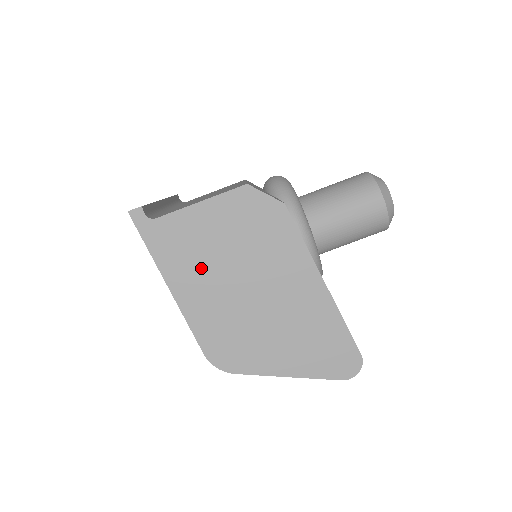
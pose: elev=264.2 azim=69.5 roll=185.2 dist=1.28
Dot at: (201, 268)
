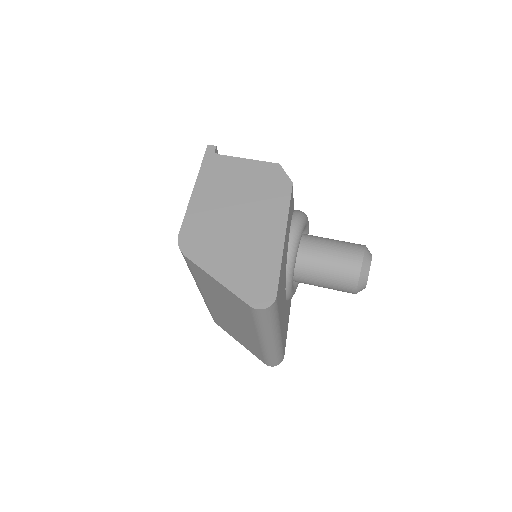
Dot at: (220, 188)
